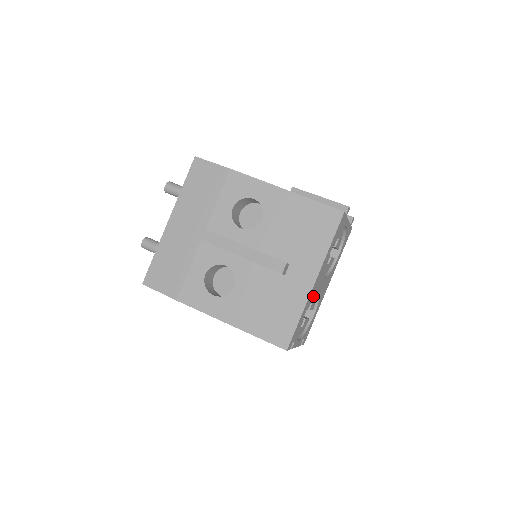
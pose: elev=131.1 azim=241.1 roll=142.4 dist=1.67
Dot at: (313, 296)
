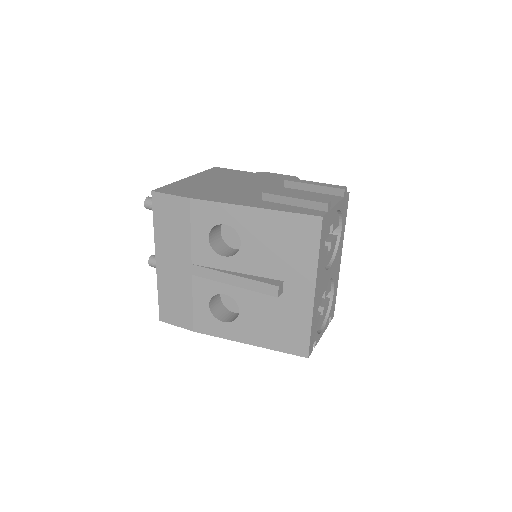
Dot at: (320, 297)
